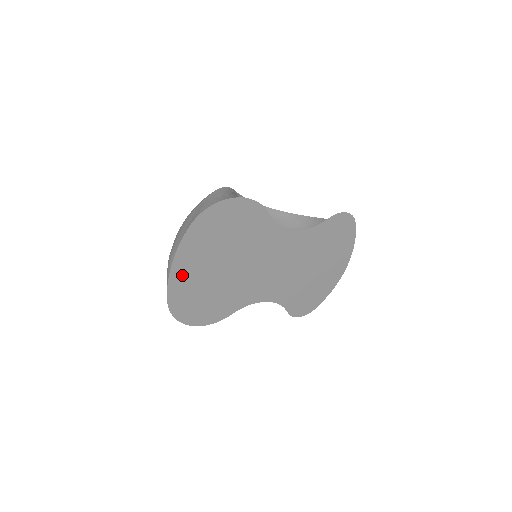
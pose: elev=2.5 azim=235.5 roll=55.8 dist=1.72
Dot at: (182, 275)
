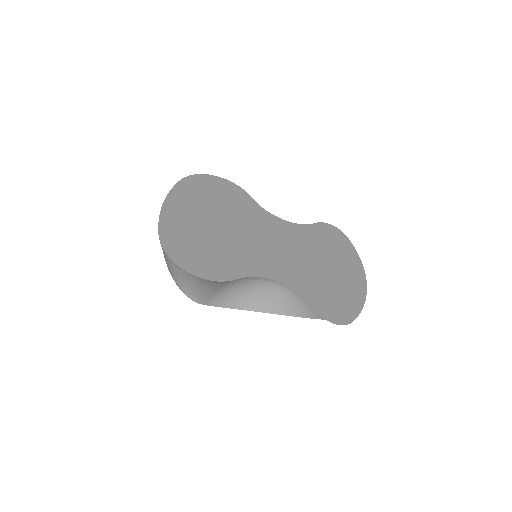
Dot at: (174, 215)
